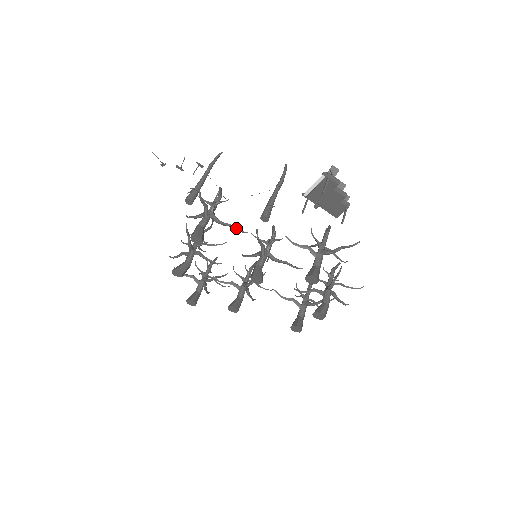
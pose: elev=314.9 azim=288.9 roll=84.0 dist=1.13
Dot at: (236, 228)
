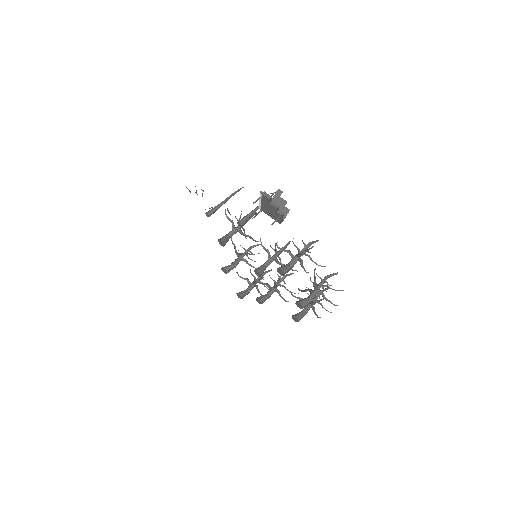
Dot at: (252, 238)
